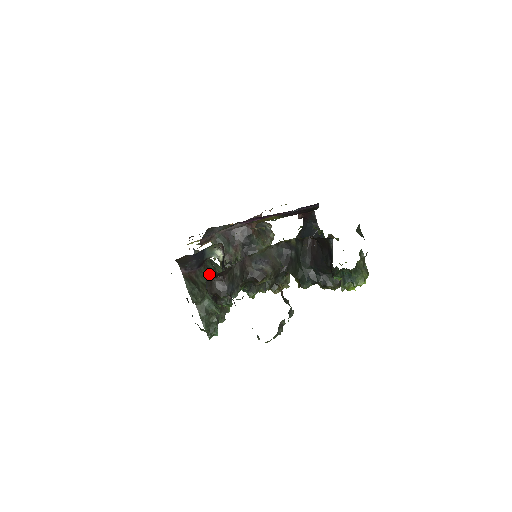
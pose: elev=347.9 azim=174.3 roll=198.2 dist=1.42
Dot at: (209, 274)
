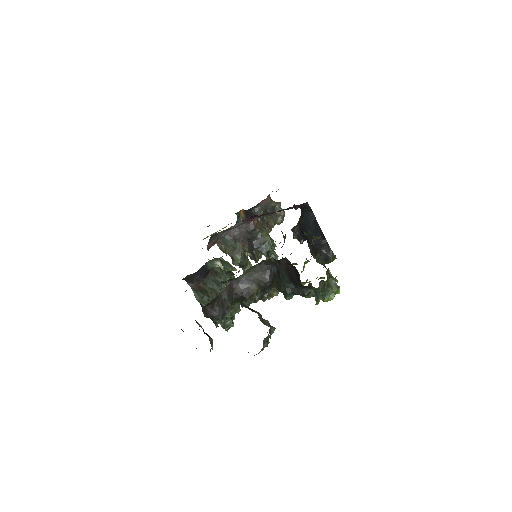
Dot at: (217, 279)
